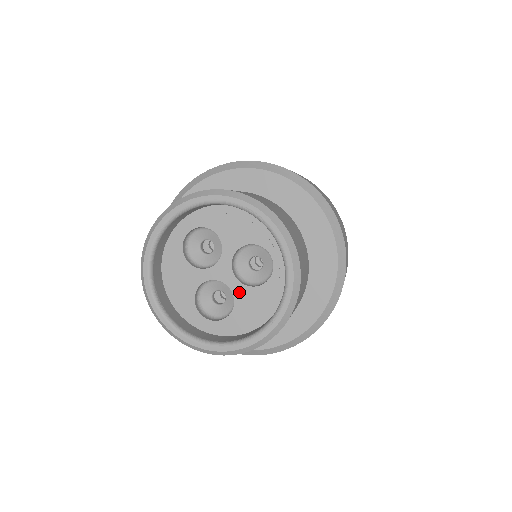
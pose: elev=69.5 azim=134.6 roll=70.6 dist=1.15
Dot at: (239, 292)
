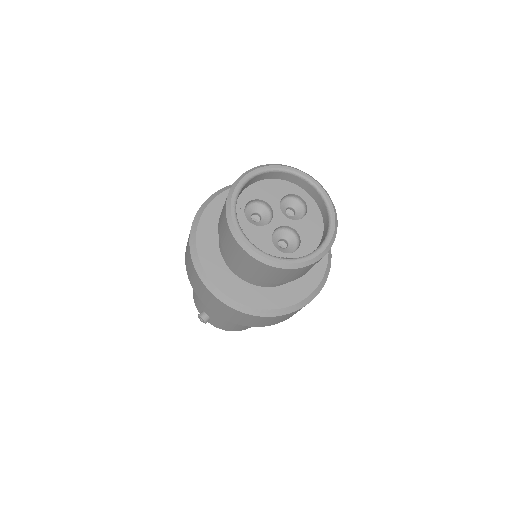
Dot at: (297, 226)
